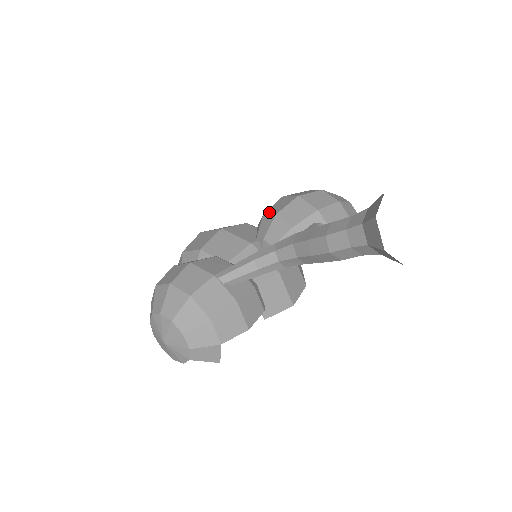
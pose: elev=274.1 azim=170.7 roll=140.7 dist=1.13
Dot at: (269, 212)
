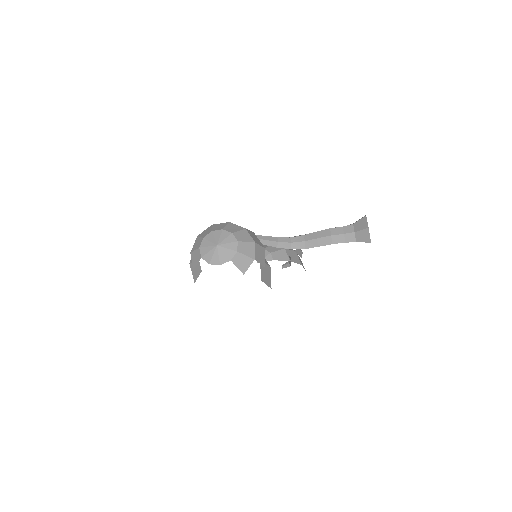
Dot at: occluded
